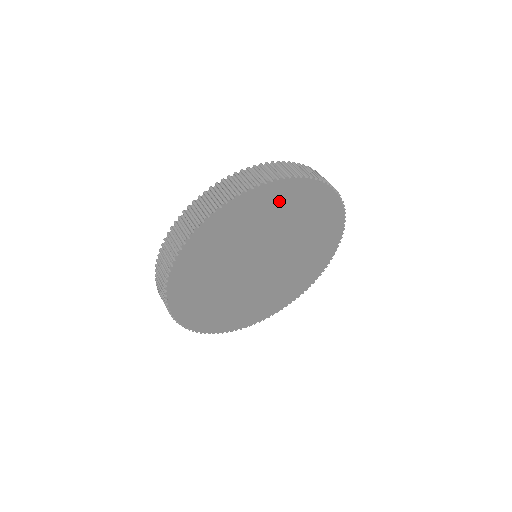
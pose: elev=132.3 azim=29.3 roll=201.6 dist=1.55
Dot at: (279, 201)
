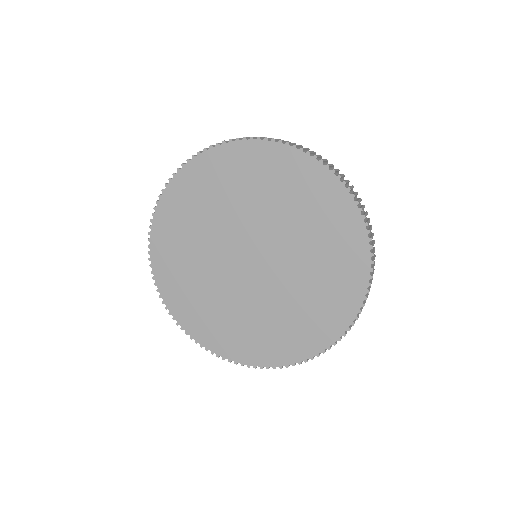
Dot at: (288, 177)
